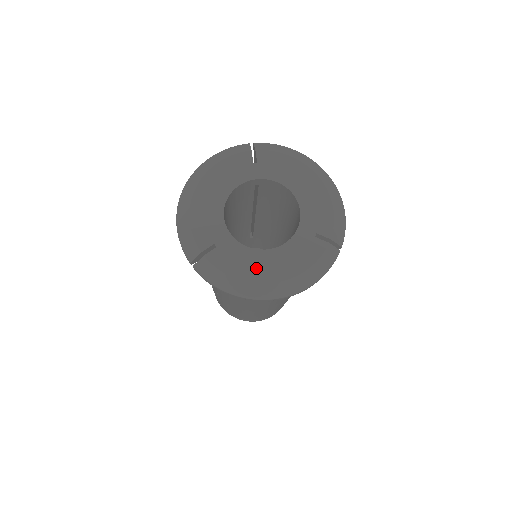
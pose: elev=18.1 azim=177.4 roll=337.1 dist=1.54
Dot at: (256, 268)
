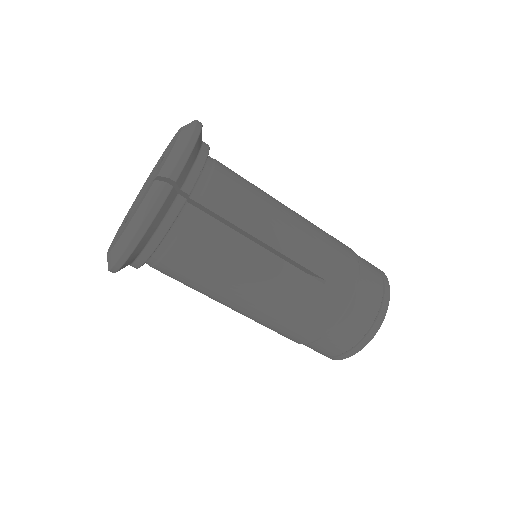
Dot at: occluded
